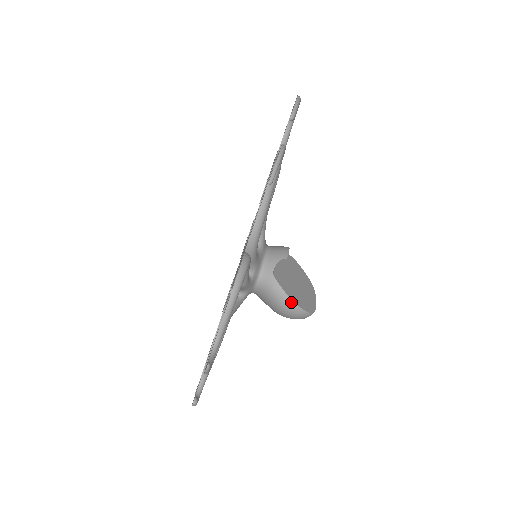
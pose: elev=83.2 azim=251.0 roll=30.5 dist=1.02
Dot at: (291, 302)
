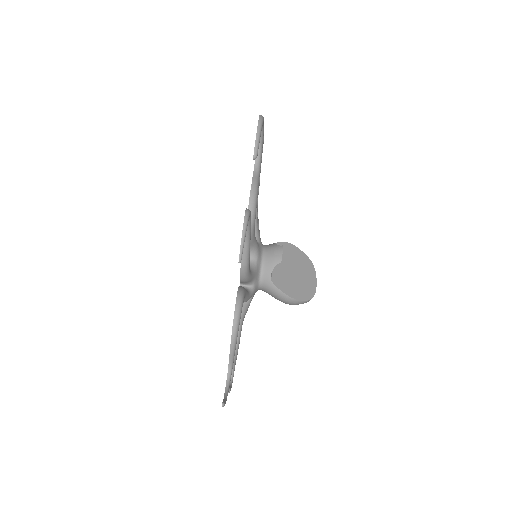
Dot at: (291, 299)
